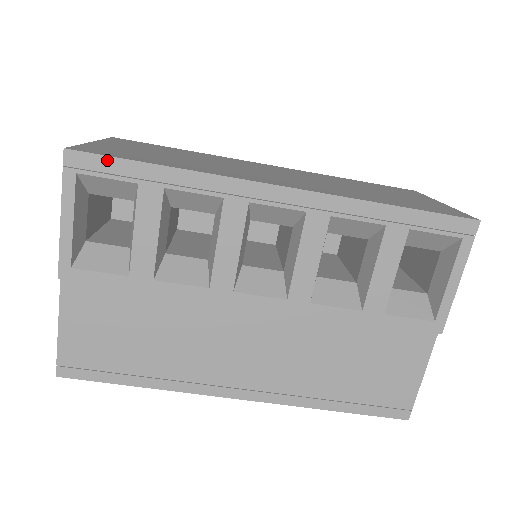
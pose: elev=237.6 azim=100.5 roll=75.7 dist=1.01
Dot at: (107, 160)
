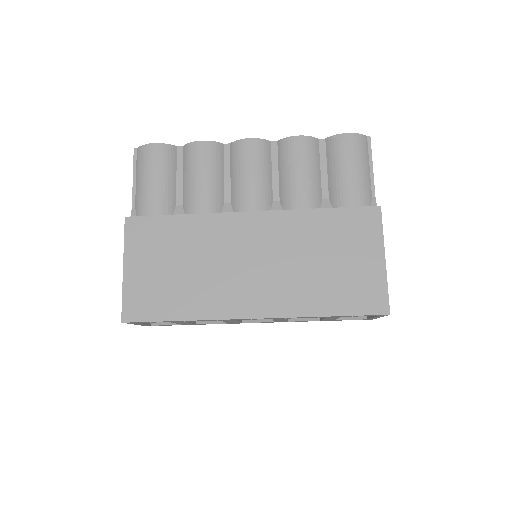
Dot at: (147, 322)
